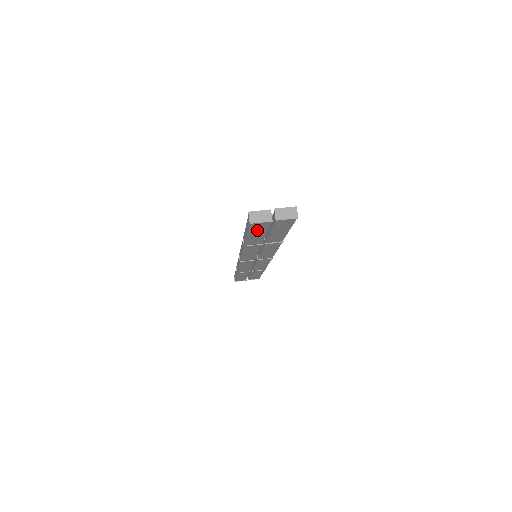
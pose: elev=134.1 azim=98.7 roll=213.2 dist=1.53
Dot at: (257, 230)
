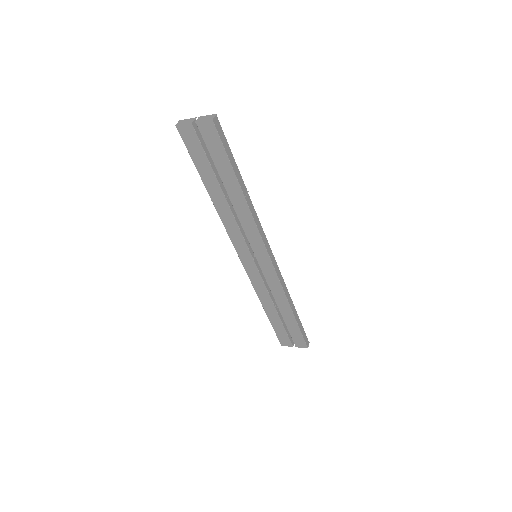
Dot at: (195, 150)
